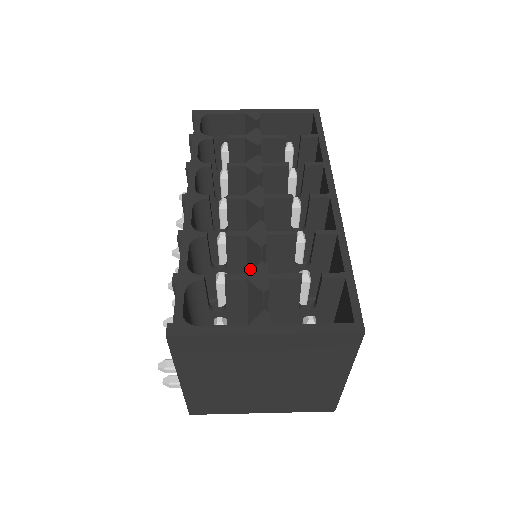
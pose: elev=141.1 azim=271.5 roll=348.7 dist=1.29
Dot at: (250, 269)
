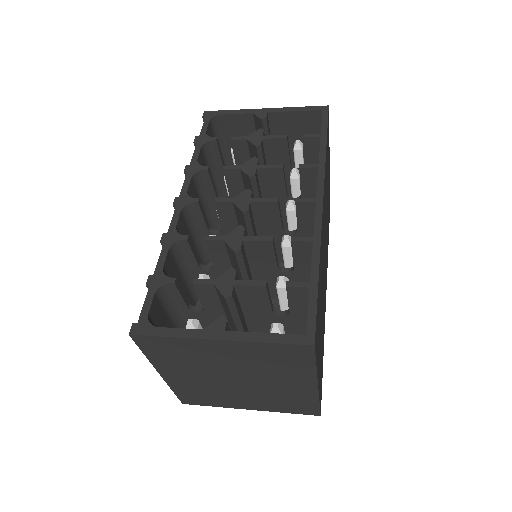
Dot at: occluded
